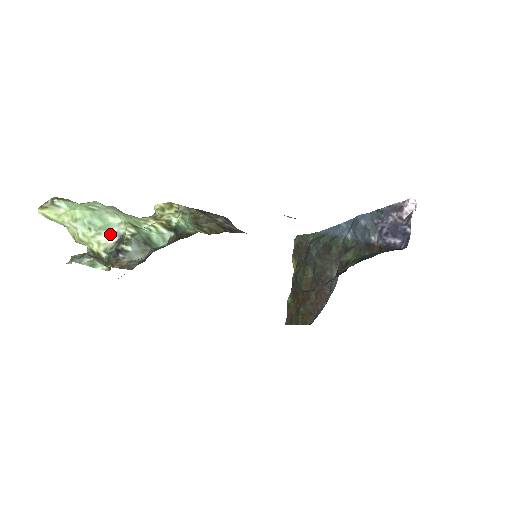
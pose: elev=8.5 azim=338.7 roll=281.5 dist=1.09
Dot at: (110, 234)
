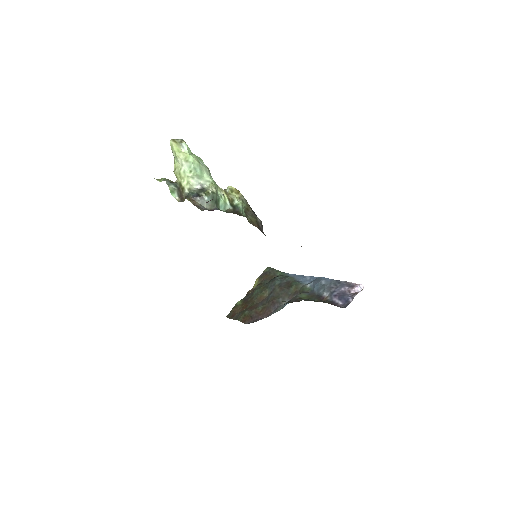
Dot at: (198, 182)
